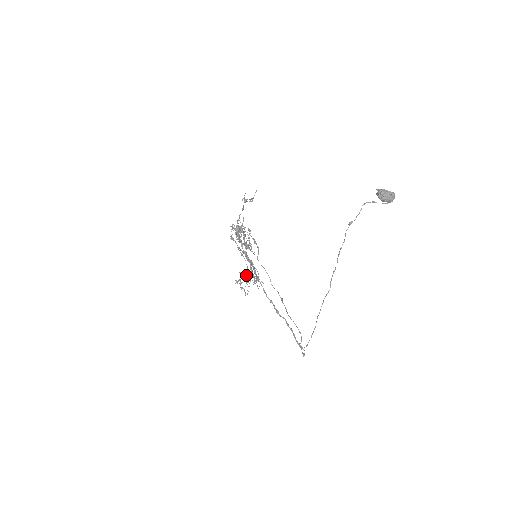
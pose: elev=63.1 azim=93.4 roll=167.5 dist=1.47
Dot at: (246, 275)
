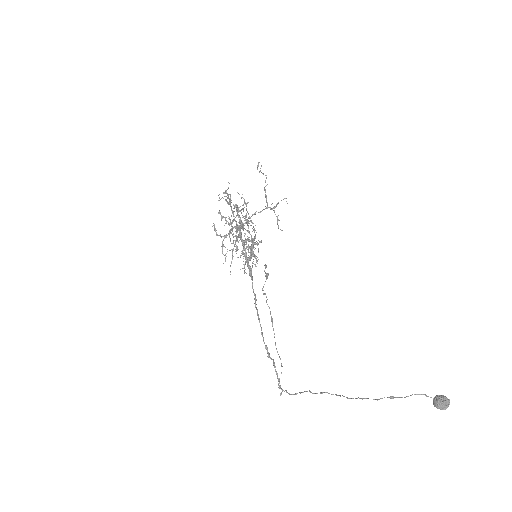
Dot at: (229, 230)
